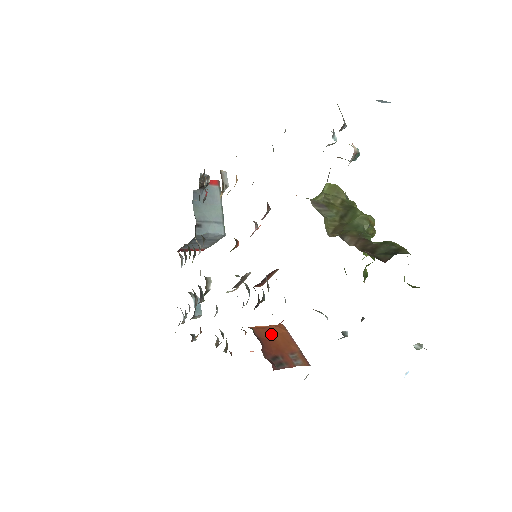
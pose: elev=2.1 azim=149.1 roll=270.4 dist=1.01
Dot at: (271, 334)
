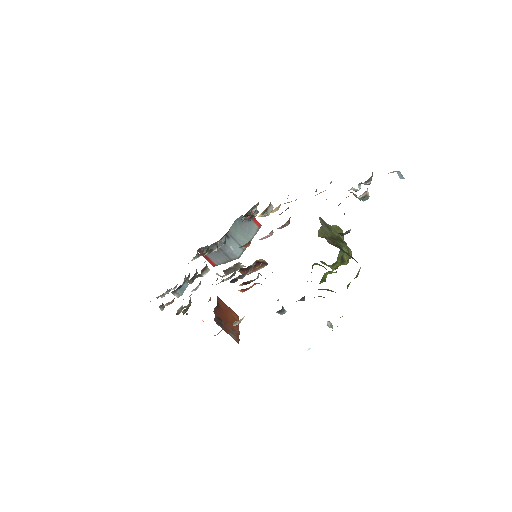
Dot at: (227, 310)
